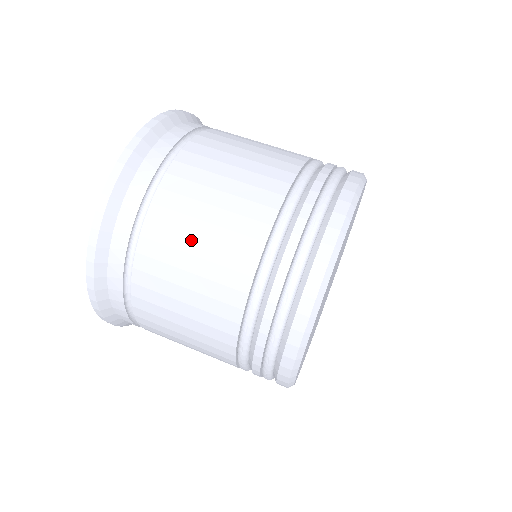
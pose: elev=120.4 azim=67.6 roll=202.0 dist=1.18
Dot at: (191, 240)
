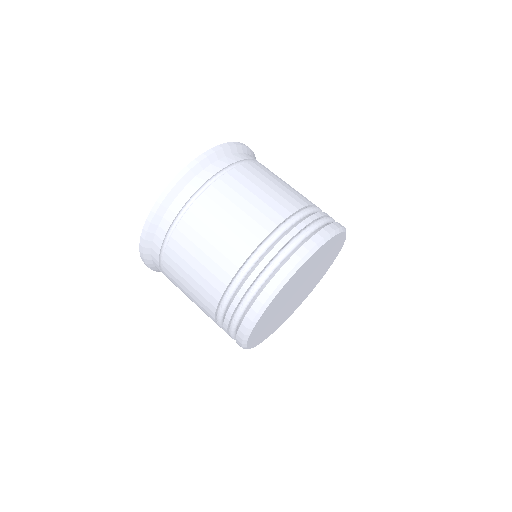
Dot at: (263, 184)
